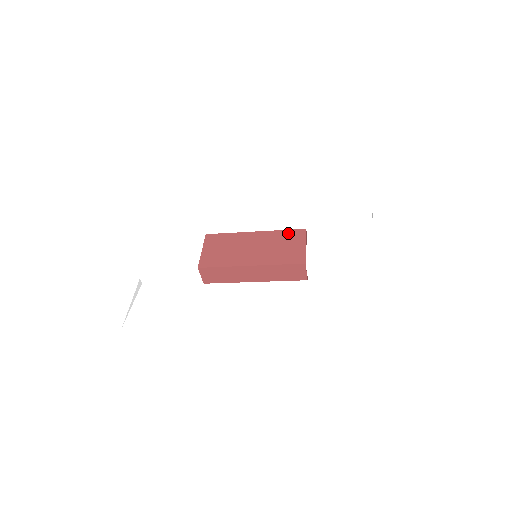
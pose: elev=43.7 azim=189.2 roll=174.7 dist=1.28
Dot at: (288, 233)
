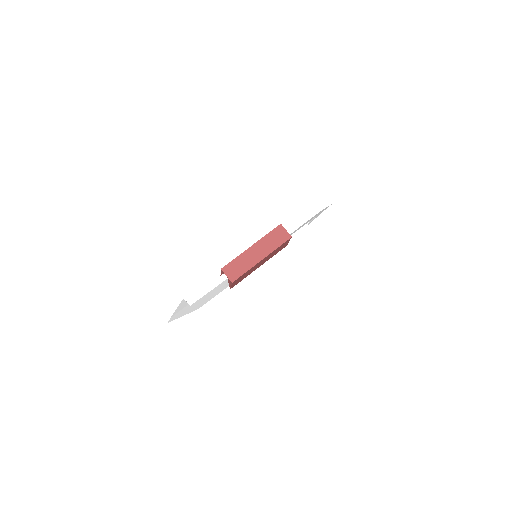
Dot at: occluded
